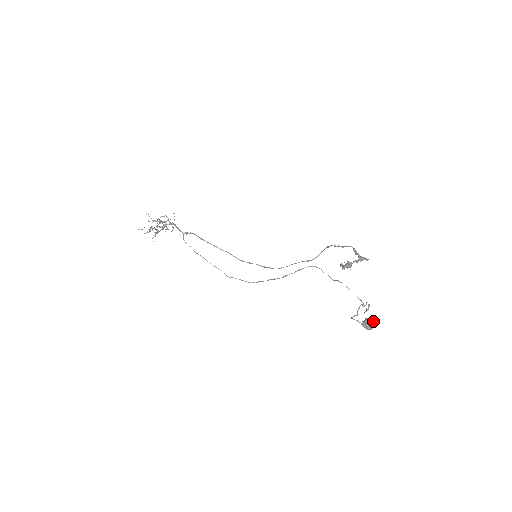
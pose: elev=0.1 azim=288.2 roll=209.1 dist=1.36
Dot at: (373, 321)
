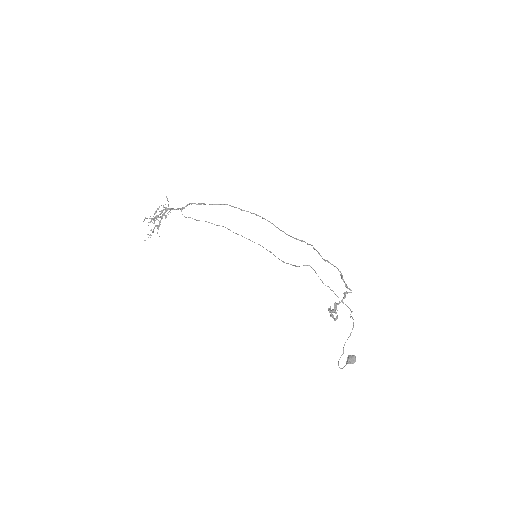
Dot at: (354, 360)
